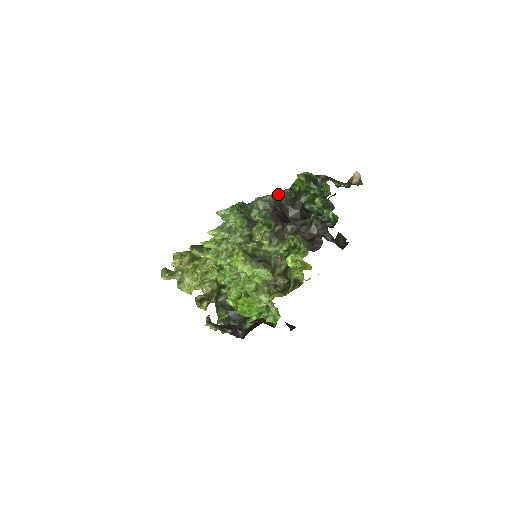
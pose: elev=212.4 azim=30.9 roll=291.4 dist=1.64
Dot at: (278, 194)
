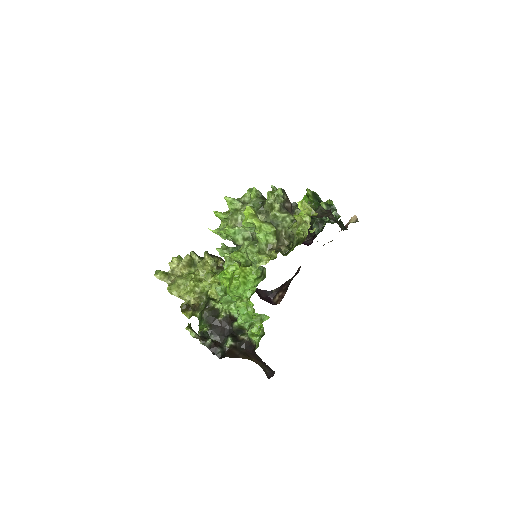
Dot at: occluded
